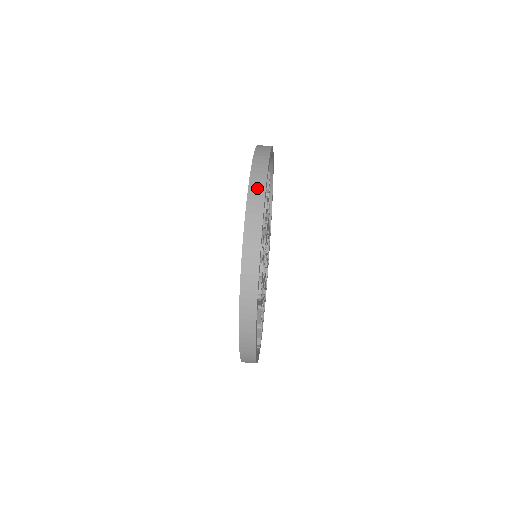
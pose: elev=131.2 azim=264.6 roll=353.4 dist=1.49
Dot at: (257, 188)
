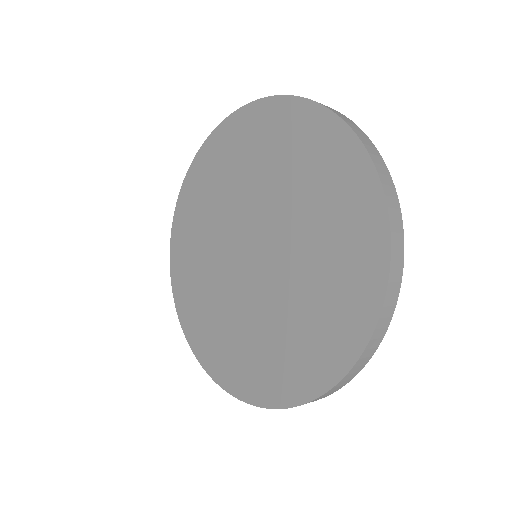
Dot at: occluded
